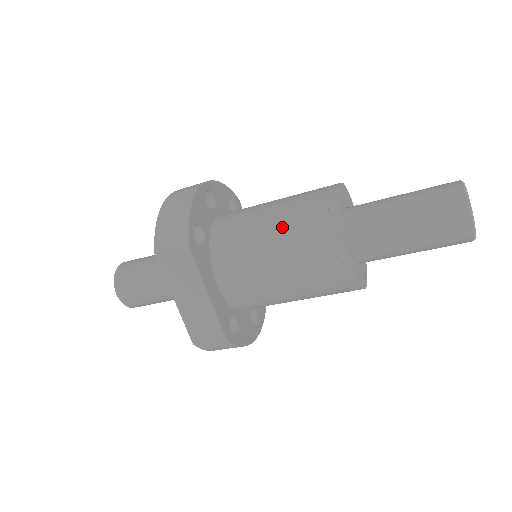
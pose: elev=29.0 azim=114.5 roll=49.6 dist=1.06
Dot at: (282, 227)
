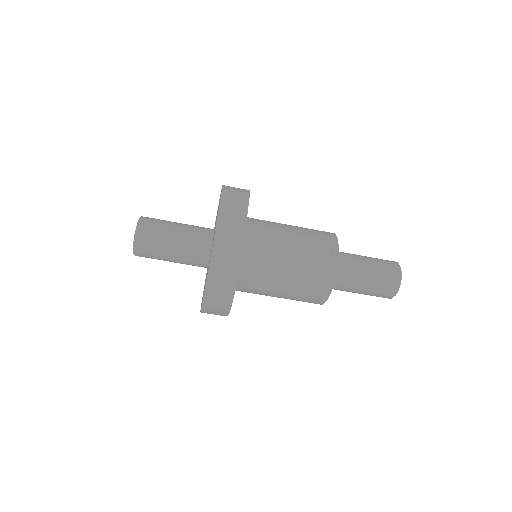
Dot at: (298, 227)
